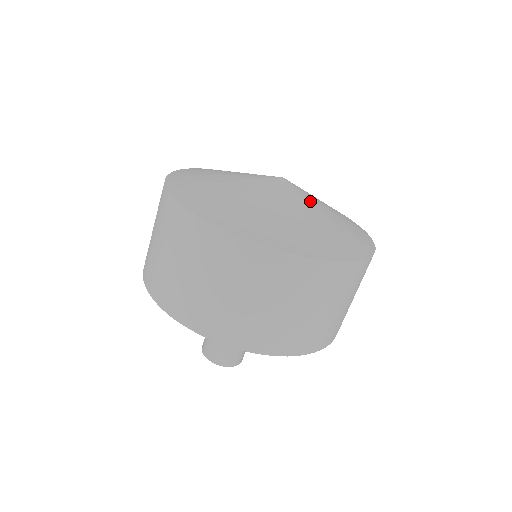
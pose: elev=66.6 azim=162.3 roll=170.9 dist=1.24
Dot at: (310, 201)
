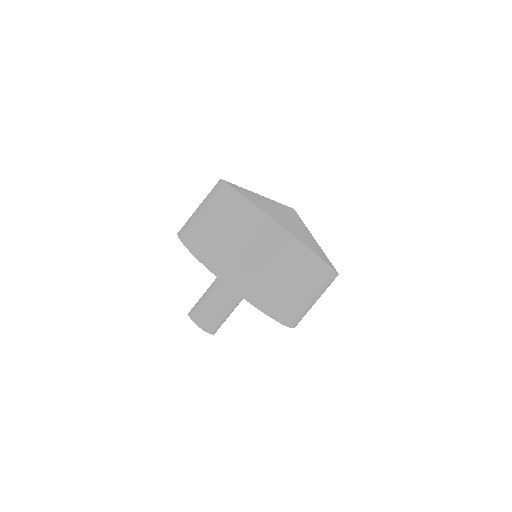
Dot at: occluded
